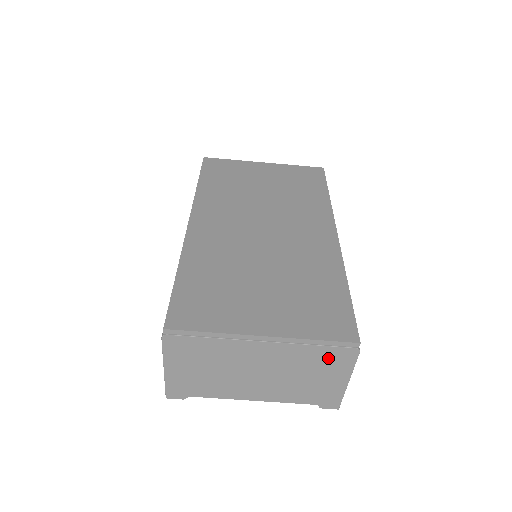
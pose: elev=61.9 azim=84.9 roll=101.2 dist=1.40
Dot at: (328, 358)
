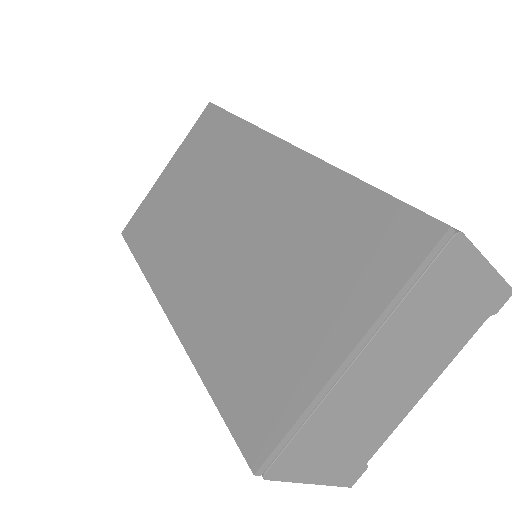
Dot at: (439, 281)
